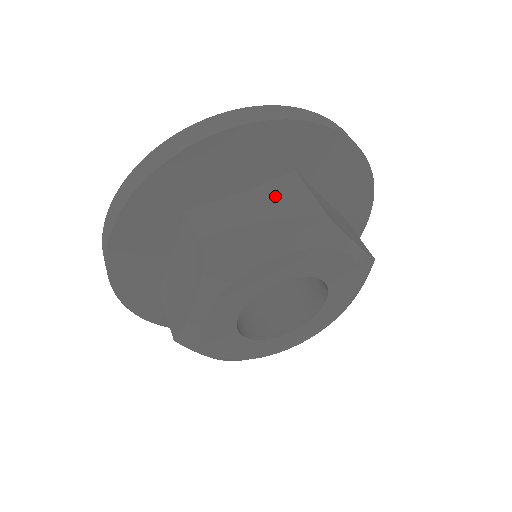
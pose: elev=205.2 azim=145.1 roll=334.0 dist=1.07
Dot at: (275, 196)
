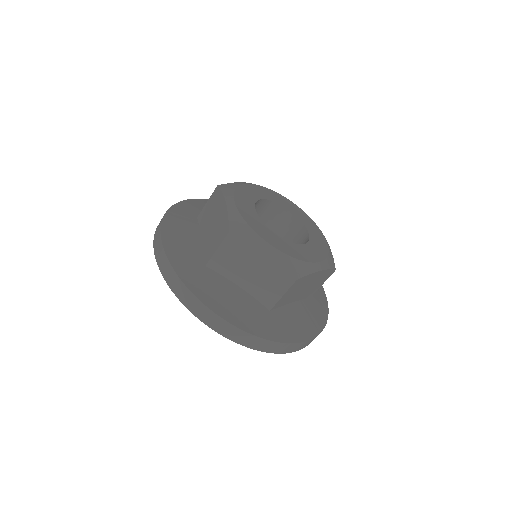
Dot at: occluded
